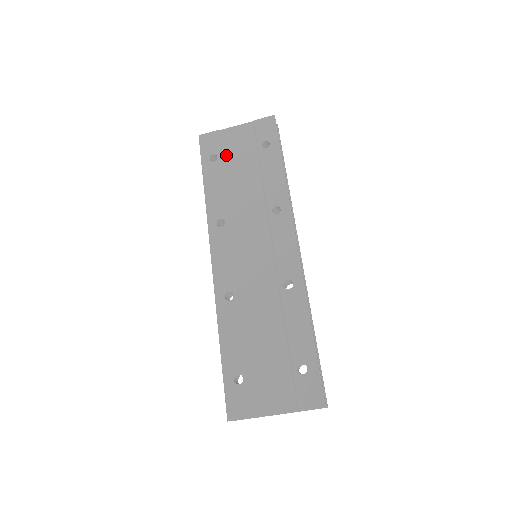
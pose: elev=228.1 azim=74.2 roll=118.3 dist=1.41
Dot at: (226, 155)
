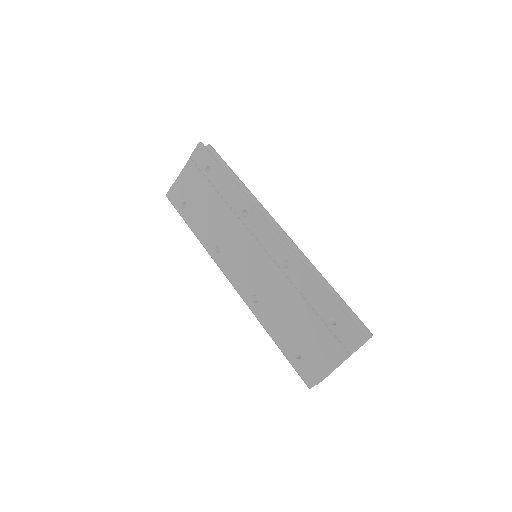
Dot at: (190, 197)
